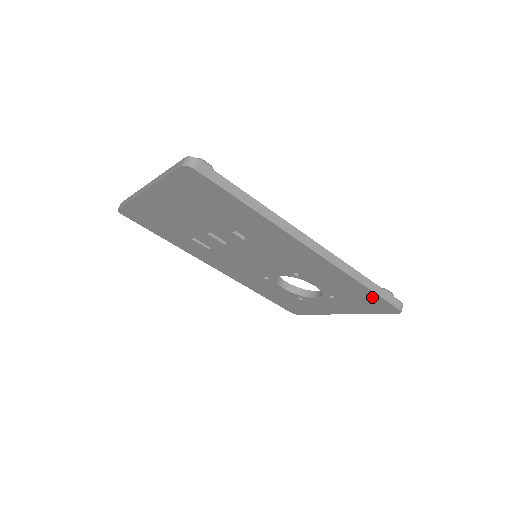
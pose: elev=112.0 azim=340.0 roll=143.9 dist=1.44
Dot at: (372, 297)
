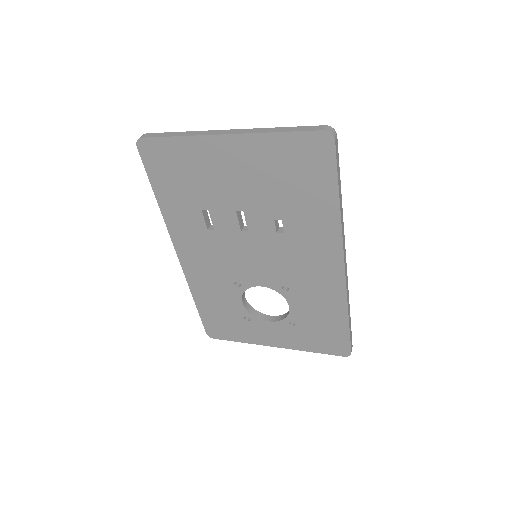
Dot at: (340, 333)
